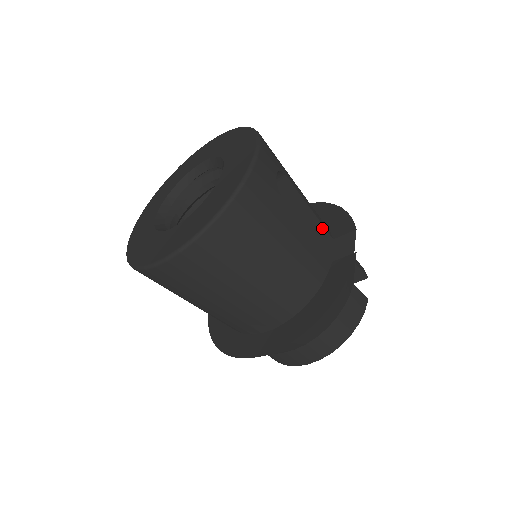
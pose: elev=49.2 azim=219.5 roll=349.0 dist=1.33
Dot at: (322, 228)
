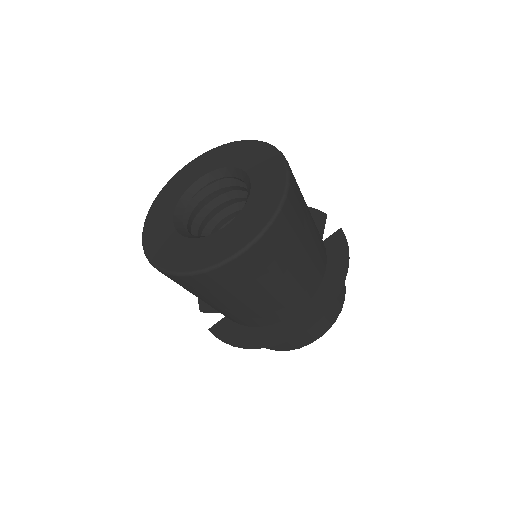
Dot at: occluded
